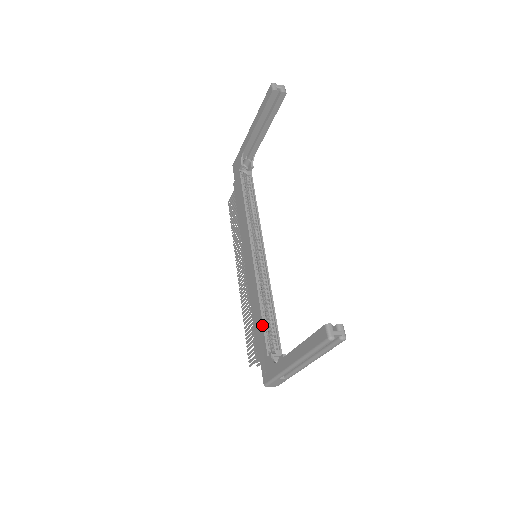
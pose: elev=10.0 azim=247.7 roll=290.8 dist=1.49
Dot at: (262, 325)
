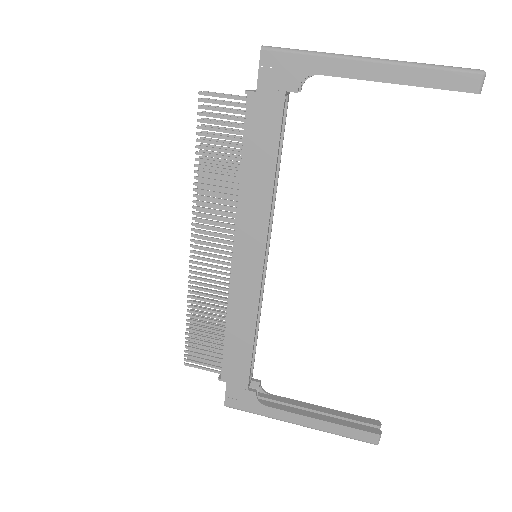
Dot at: (251, 358)
